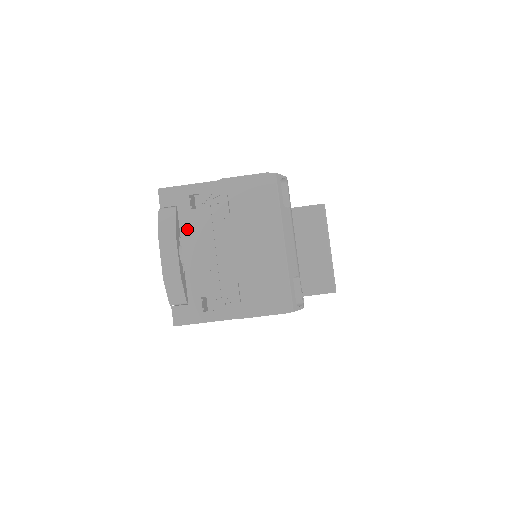
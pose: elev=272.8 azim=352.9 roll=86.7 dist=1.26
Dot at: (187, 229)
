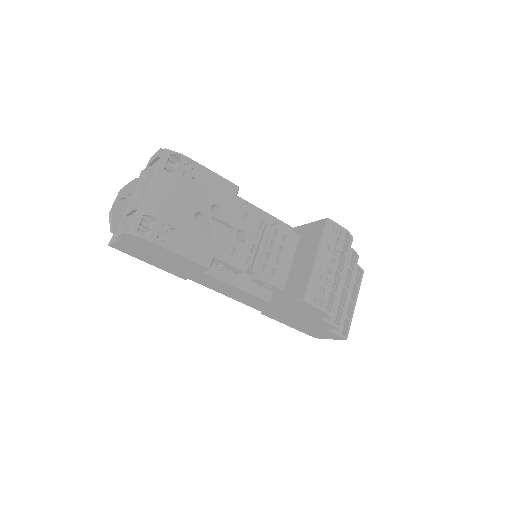
Dot at: (135, 190)
